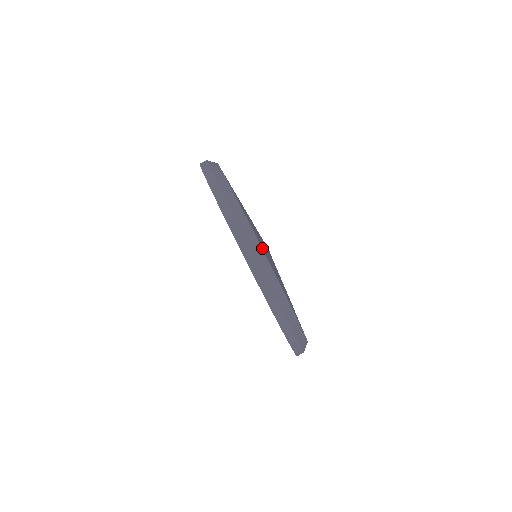
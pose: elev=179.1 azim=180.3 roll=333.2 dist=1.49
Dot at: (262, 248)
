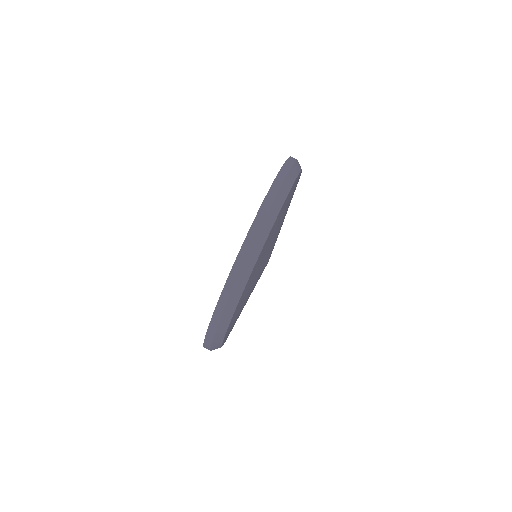
Dot at: (286, 199)
